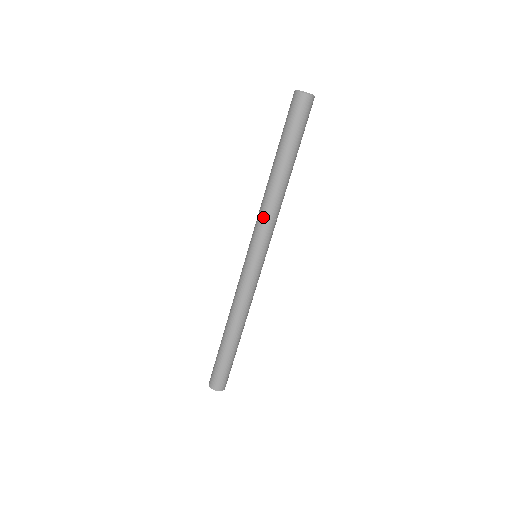
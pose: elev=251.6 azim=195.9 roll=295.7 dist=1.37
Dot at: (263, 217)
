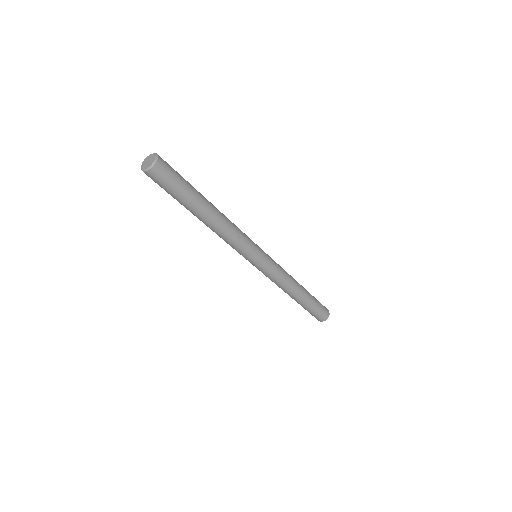
Dot at: occluded
